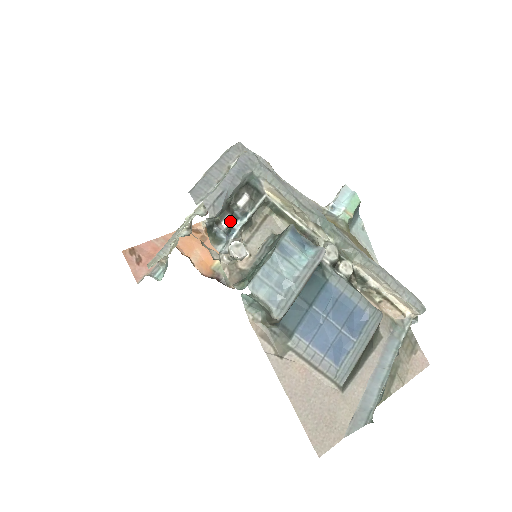
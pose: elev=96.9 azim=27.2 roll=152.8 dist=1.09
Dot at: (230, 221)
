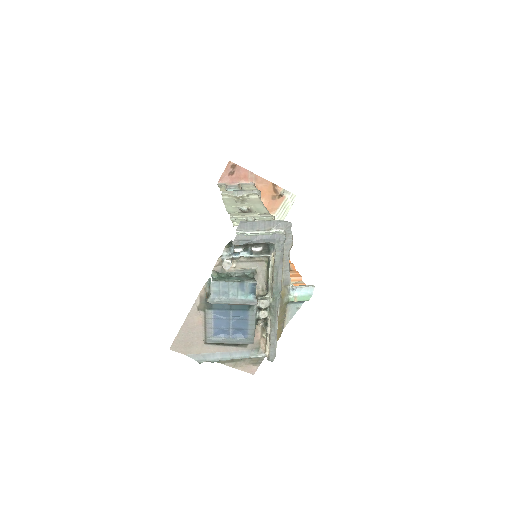
Dot at: (239, 251)
